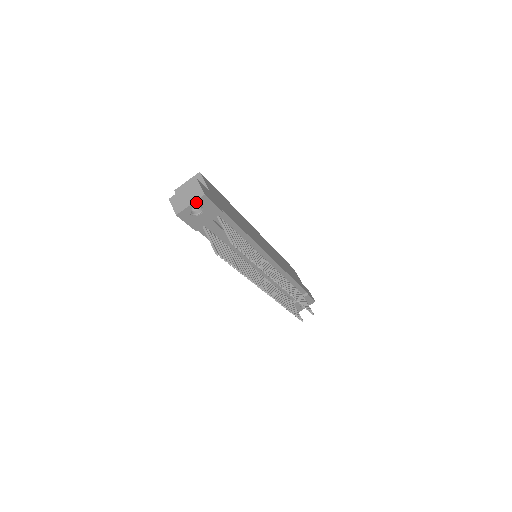
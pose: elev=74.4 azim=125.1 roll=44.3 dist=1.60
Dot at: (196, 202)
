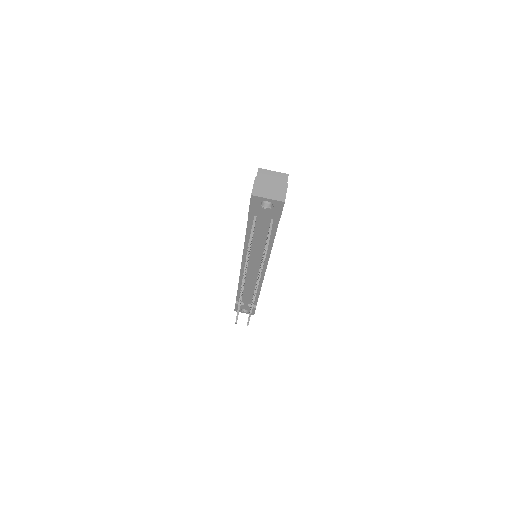
Dot at: (274, 200)
